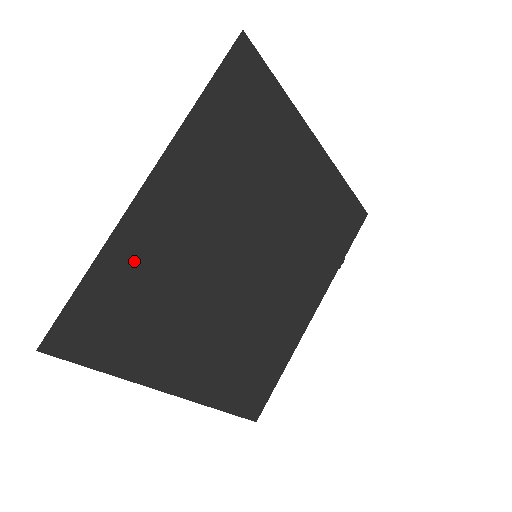
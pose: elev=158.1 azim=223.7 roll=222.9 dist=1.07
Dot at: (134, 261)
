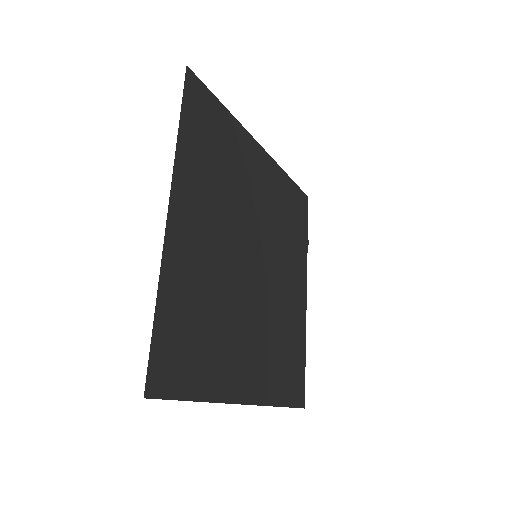
Dot at: (182, 288)
